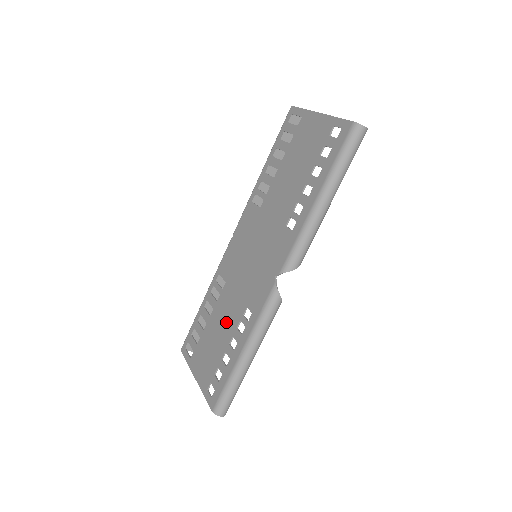
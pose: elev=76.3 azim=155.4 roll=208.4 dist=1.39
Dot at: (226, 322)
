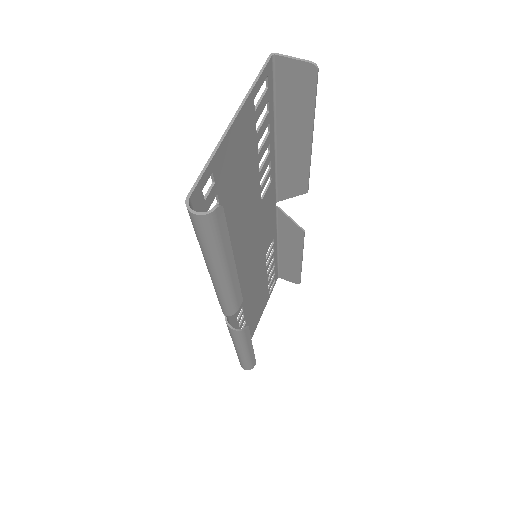
Dot at: (252, 298)
